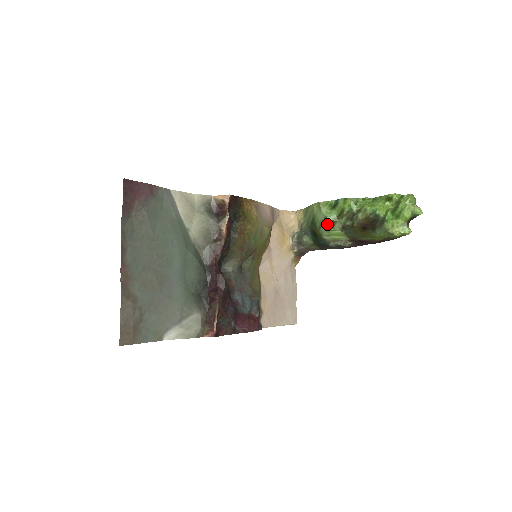
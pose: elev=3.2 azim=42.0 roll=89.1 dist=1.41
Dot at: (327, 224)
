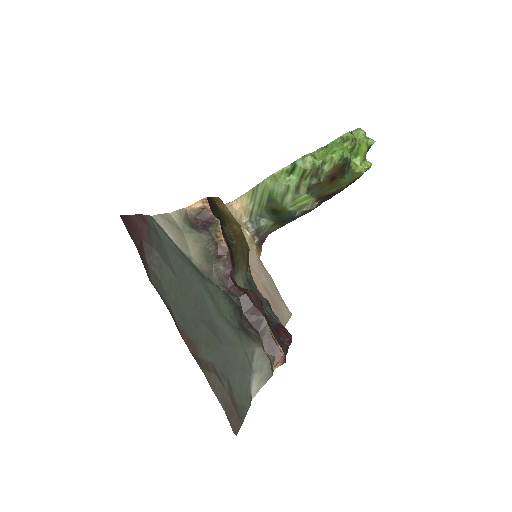
Dot at: (291, 193)
